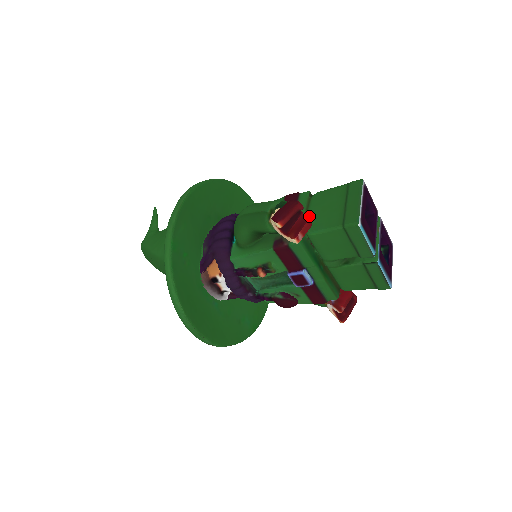
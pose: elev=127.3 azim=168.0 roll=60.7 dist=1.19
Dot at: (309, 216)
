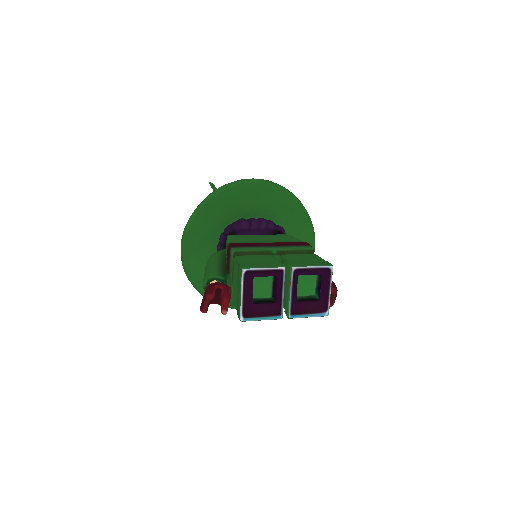
Dot at: (233, 283)
